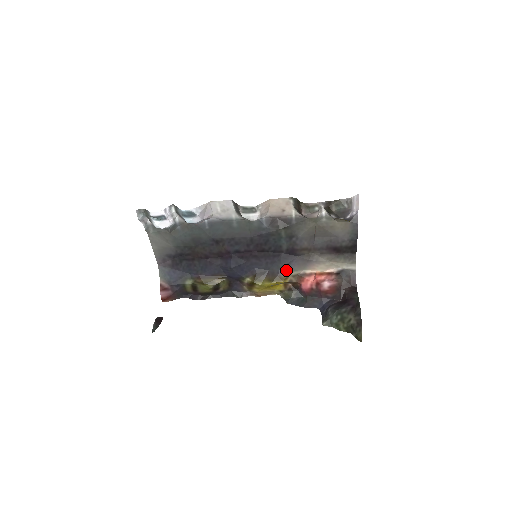
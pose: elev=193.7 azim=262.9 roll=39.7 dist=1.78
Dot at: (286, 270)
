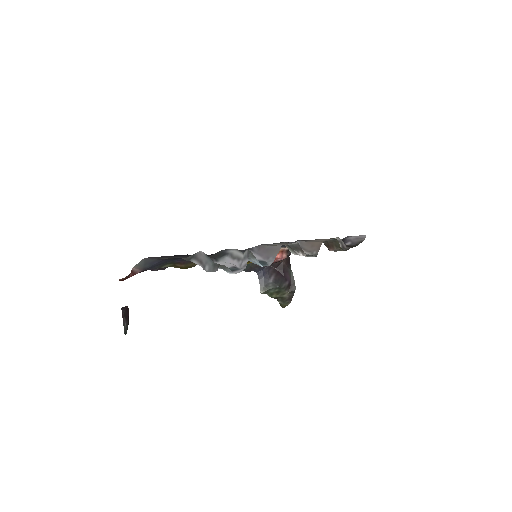
Dot at: occluded
